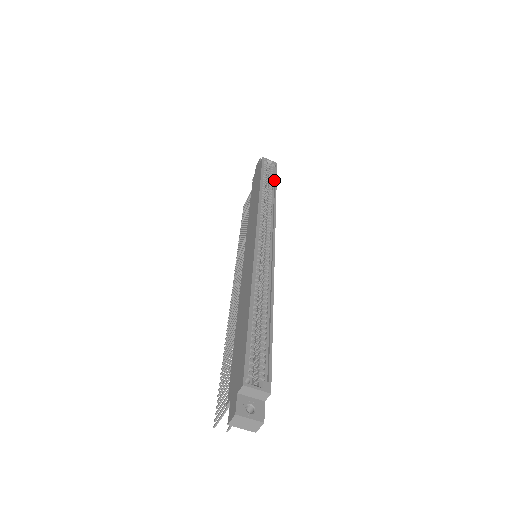
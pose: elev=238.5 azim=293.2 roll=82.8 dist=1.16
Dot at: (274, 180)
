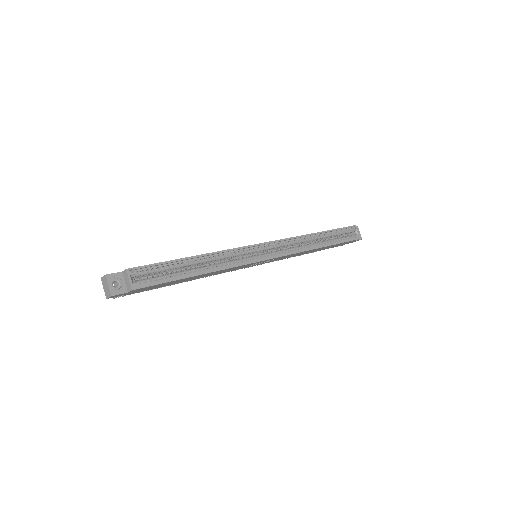
Dot at: (339, 242)
